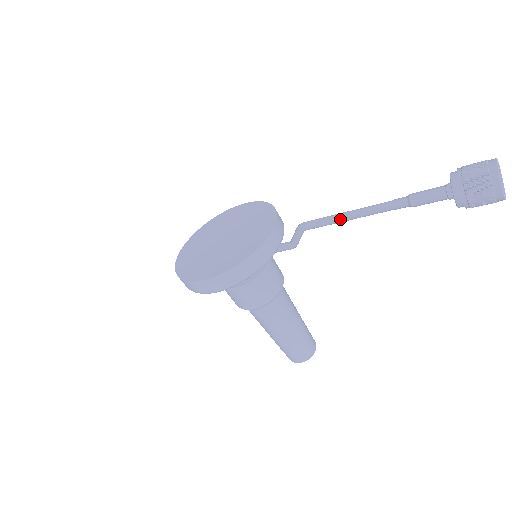
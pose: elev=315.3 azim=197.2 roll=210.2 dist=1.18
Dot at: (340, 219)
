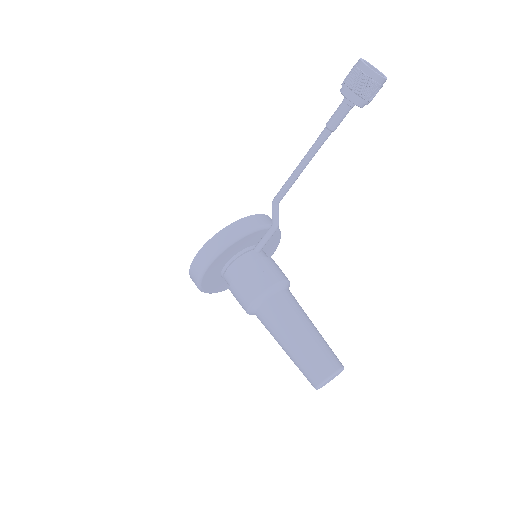
Dot at: (293, 174)
